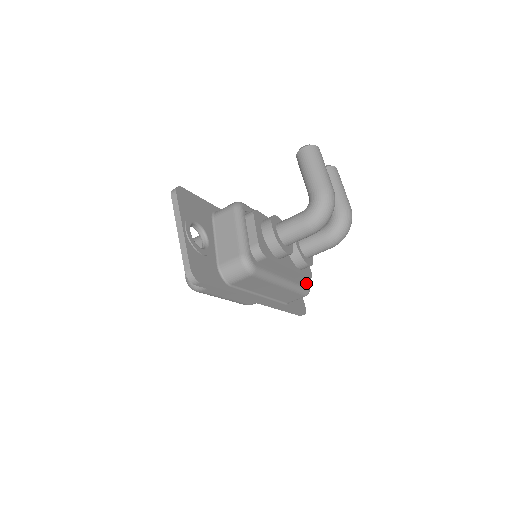
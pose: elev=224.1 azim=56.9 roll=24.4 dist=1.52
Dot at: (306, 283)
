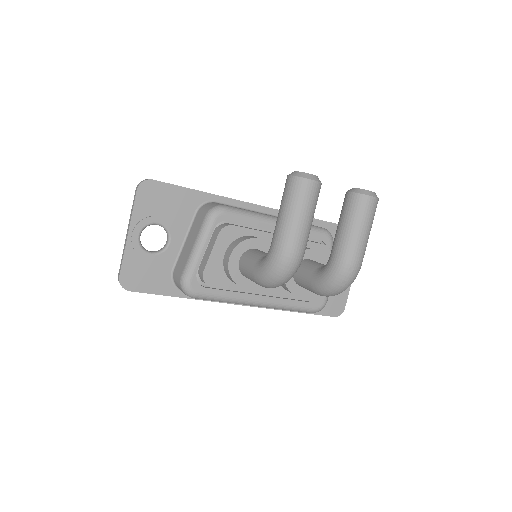
Dot at: occluded
